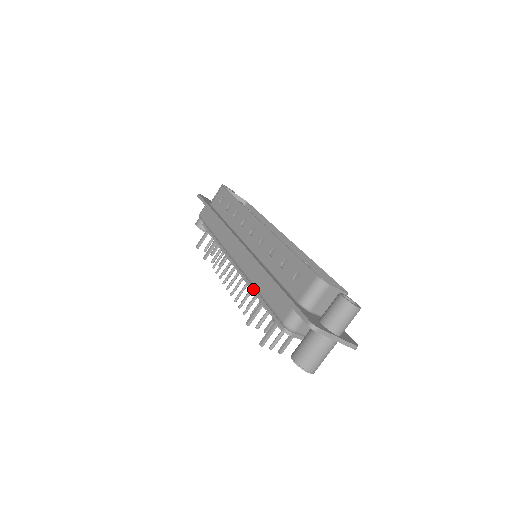
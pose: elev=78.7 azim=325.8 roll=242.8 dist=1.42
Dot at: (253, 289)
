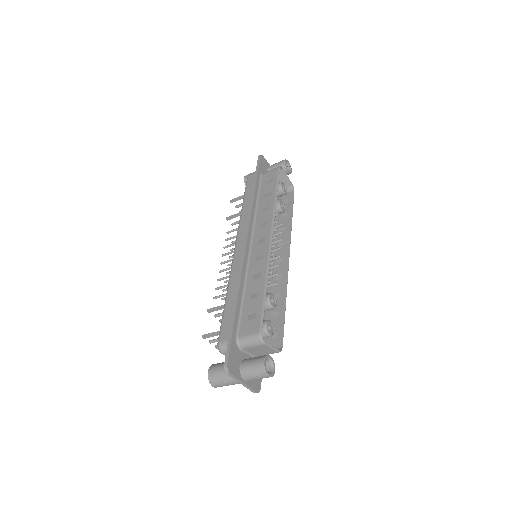
Dot at: occluded
